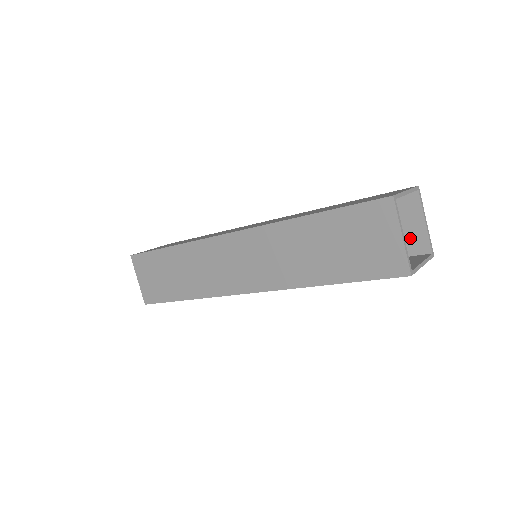
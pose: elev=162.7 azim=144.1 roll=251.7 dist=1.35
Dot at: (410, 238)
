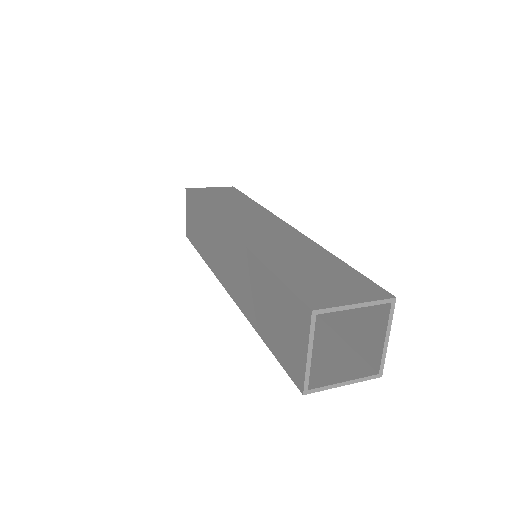
Dot at: (369, 342)
